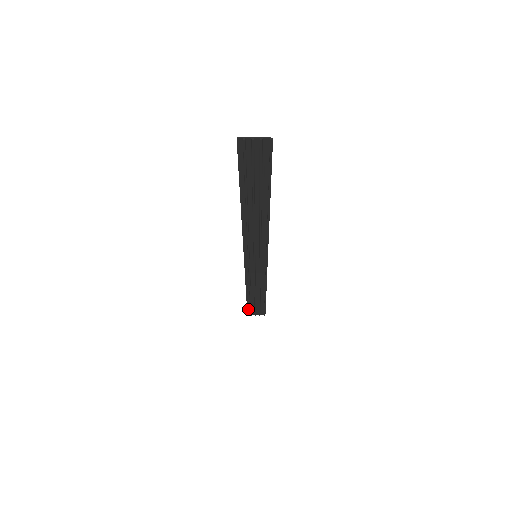
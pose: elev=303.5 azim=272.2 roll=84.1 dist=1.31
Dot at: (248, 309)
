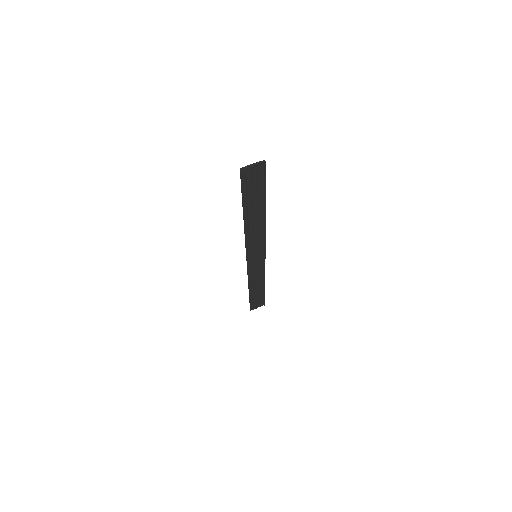
Dot at: (251, 305)
